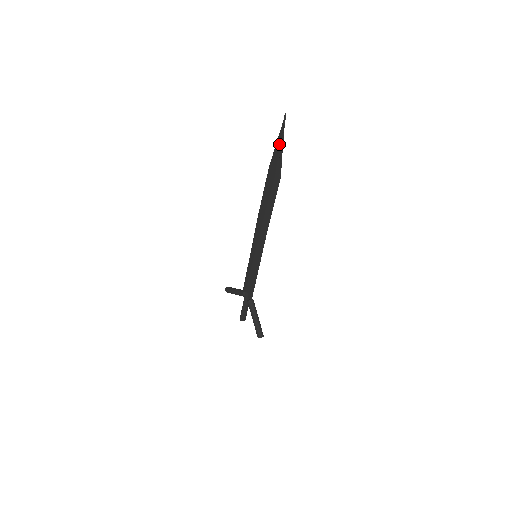
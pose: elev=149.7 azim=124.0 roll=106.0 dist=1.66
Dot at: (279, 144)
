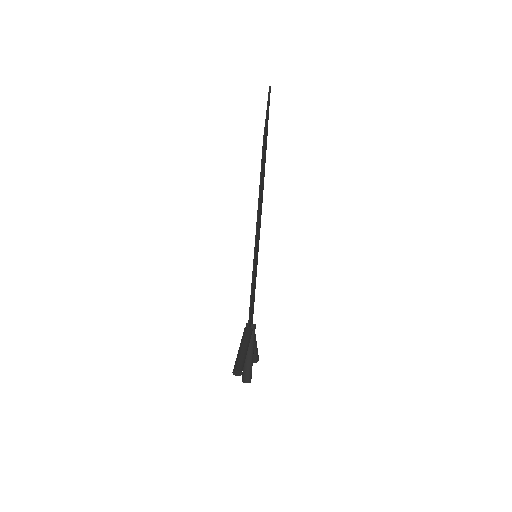
Dot at: (266, 113)
